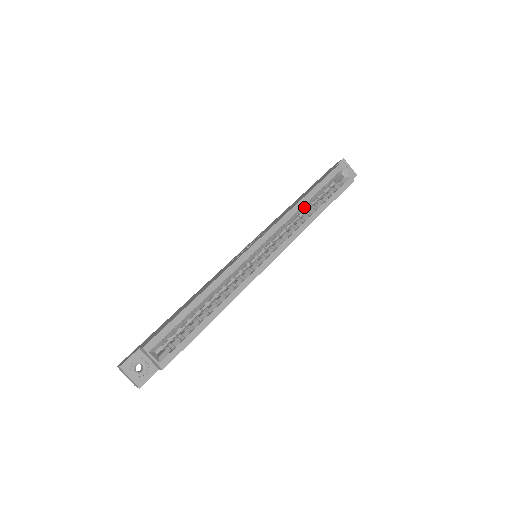
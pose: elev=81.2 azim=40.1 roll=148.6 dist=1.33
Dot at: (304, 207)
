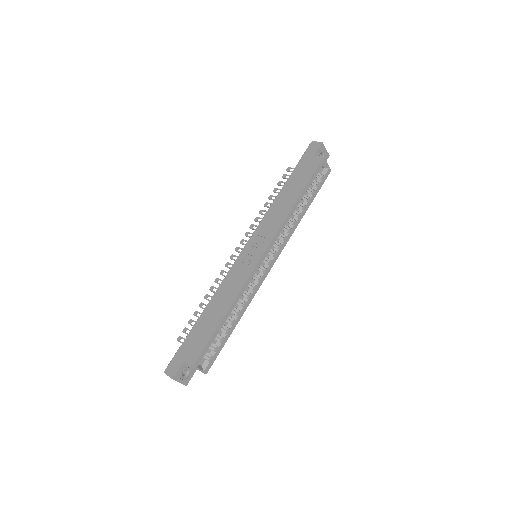
Dot at: (295, 207)
